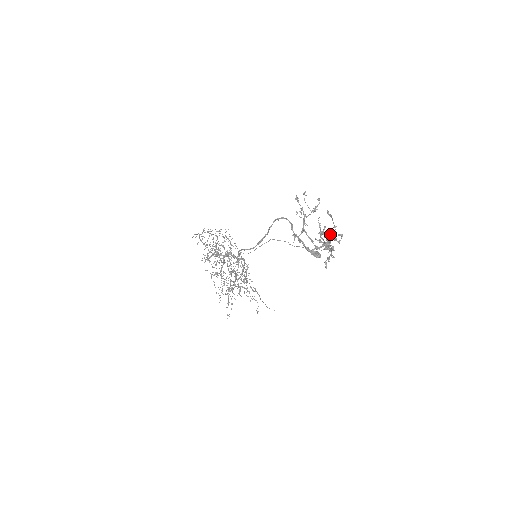
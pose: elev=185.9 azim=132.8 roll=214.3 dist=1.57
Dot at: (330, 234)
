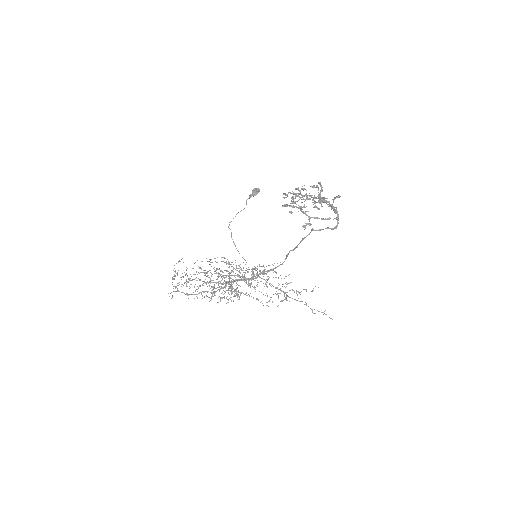
Dot at: (320, 195)
